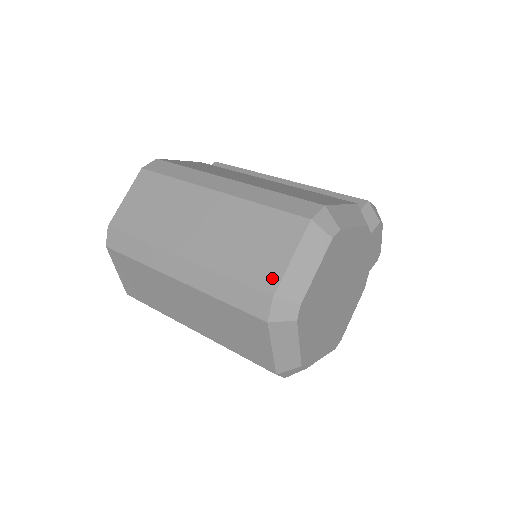
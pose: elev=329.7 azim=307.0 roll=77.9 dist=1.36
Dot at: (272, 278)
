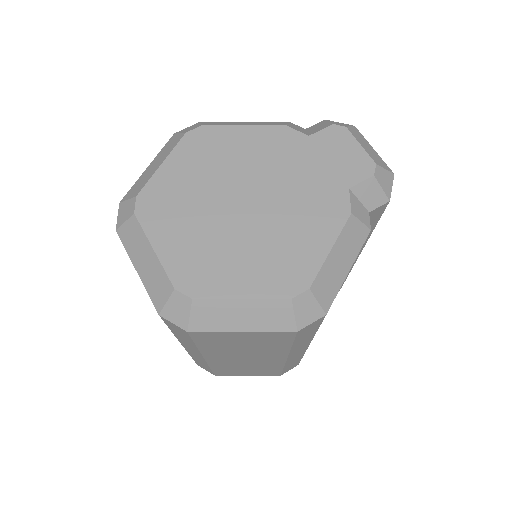
Dot at: occluded
